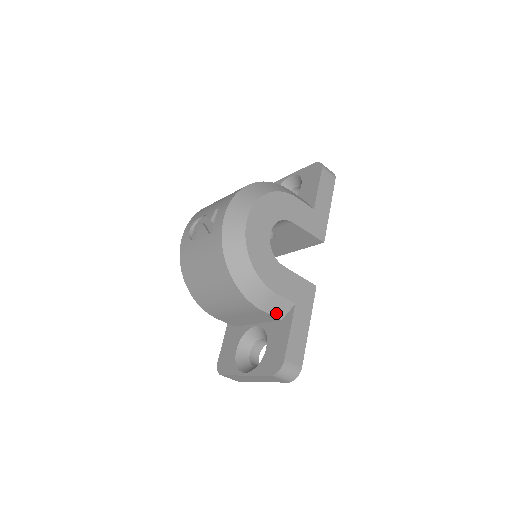
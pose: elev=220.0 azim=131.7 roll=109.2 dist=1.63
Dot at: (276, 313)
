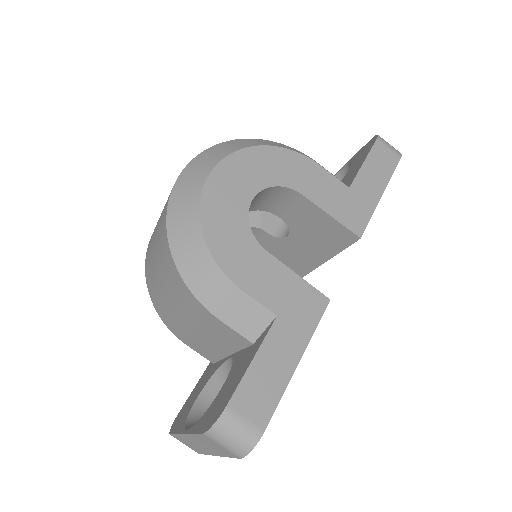
Dot at: (242, 328)
